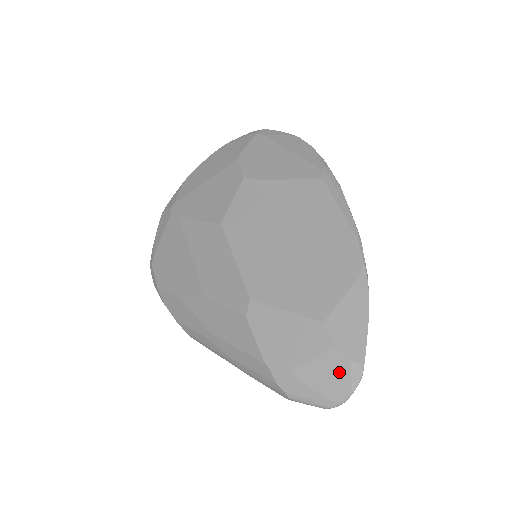
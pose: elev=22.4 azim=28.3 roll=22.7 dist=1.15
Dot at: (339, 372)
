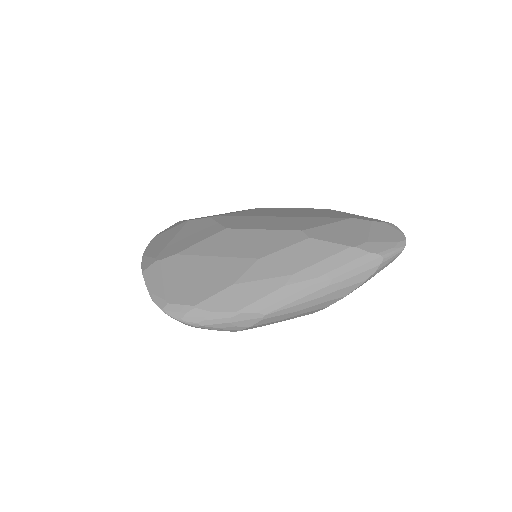
Dot at: (387, 229)
